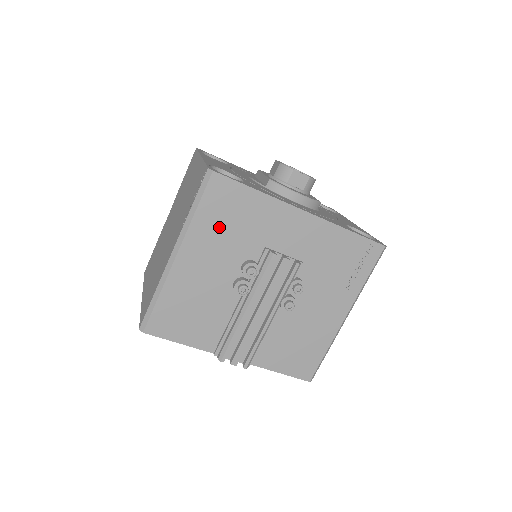
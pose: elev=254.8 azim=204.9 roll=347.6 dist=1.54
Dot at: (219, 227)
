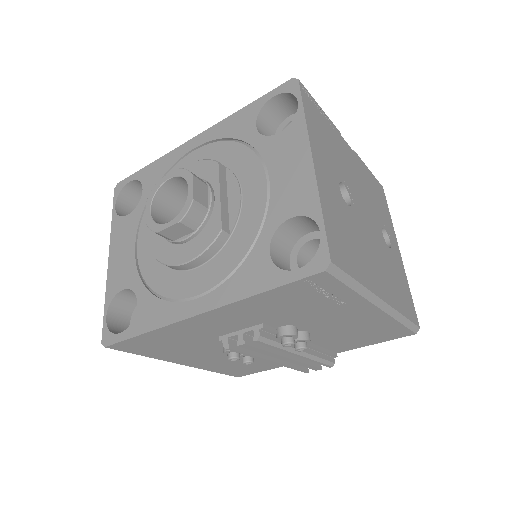
Dot at: (171, 350)
